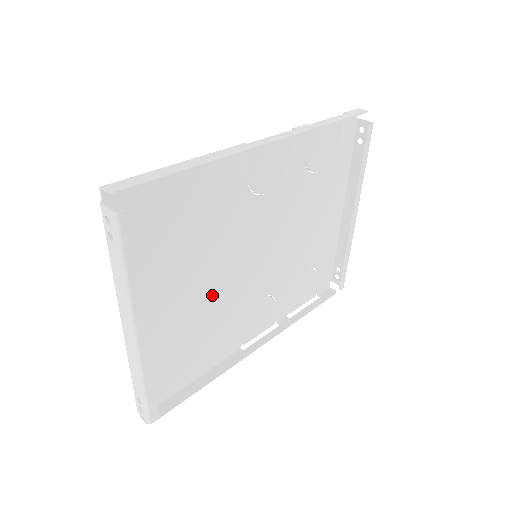
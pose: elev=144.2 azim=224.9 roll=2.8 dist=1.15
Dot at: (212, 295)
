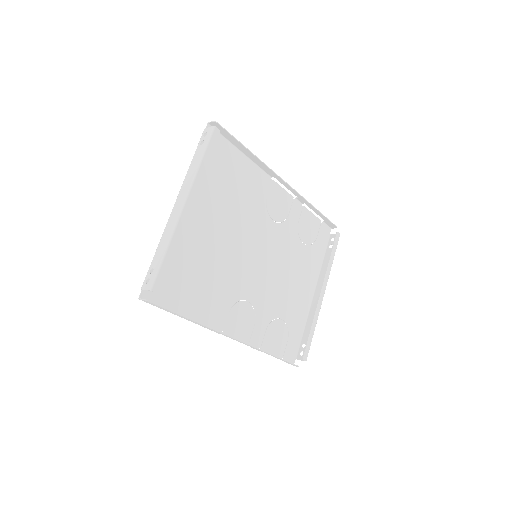
Dot at: (223, 253)
